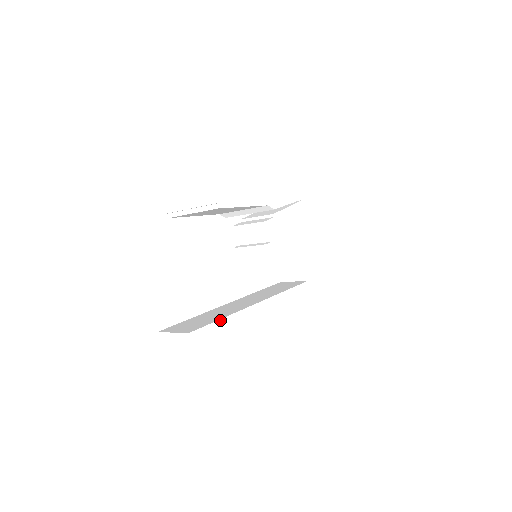
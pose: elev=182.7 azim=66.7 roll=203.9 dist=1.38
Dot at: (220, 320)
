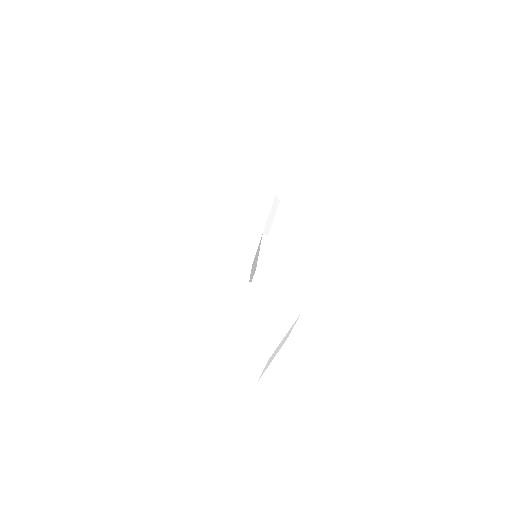
Dot at: (162, 226)
